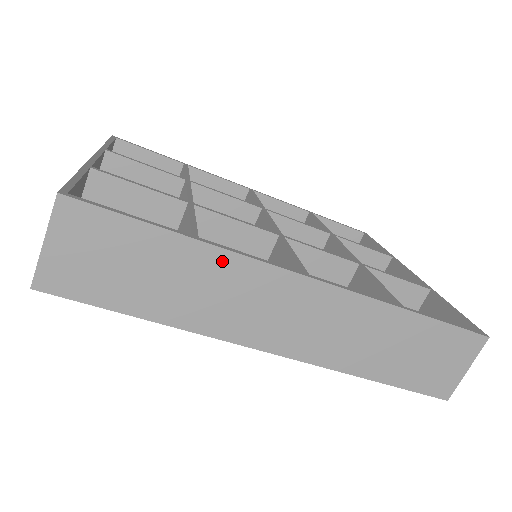
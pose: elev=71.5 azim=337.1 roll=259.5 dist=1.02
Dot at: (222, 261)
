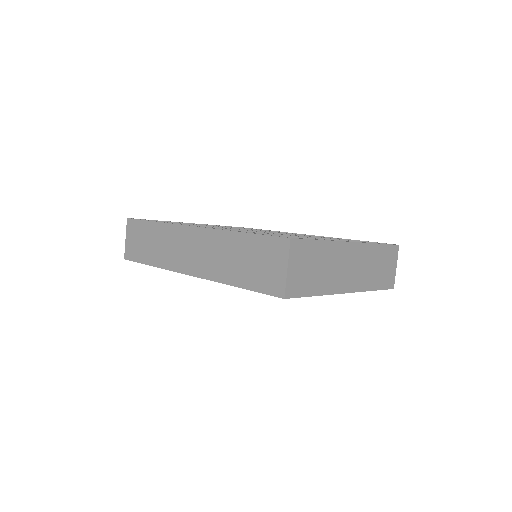
Dot at: (166, 229)
